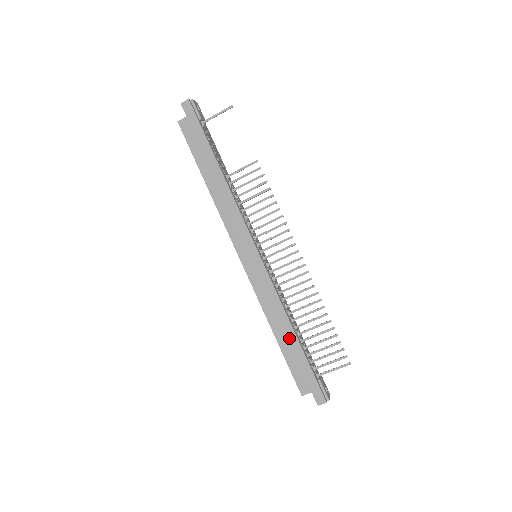
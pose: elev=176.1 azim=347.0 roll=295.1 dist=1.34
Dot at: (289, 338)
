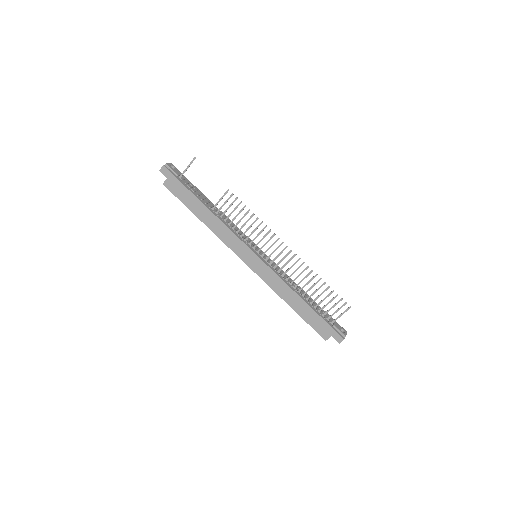
Dot at: (301, 305)
